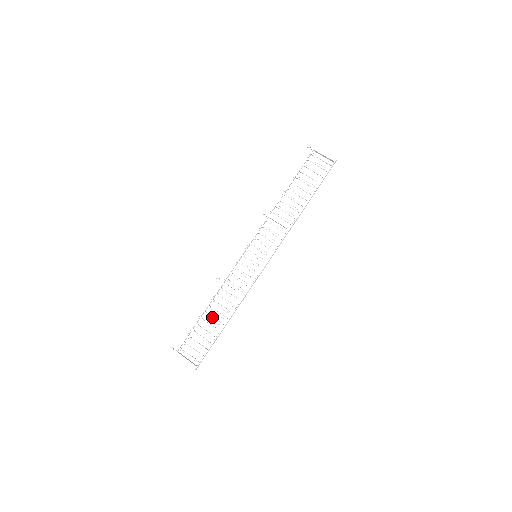
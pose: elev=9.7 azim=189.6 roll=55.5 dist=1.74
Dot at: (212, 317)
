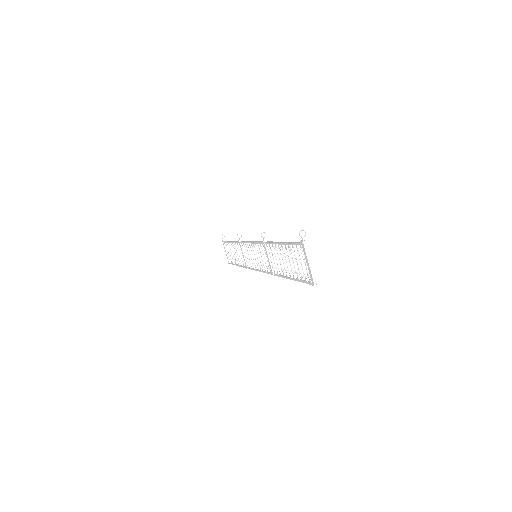
Dot at: (235, 252)
